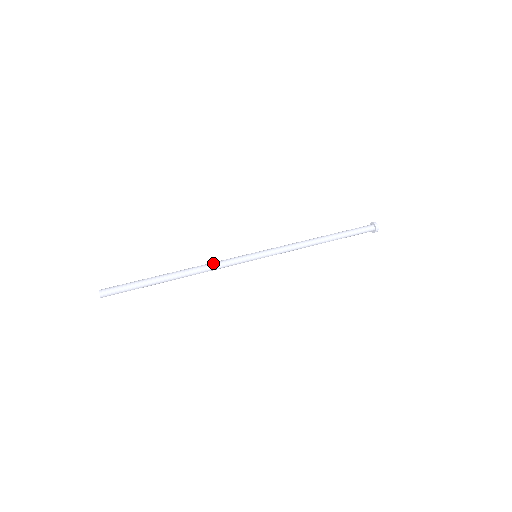
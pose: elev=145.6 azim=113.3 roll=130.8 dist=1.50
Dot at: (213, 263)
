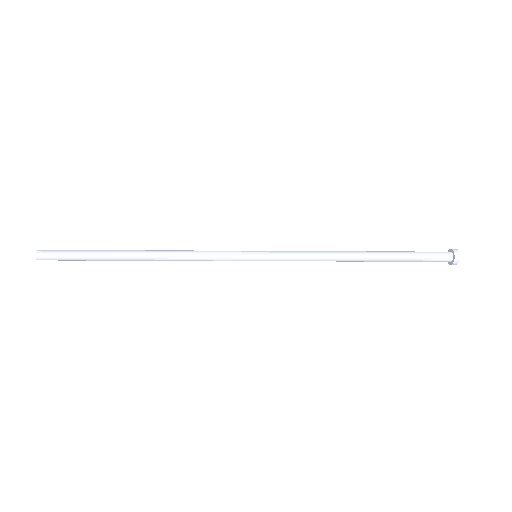
Dot at: (192, 250)
